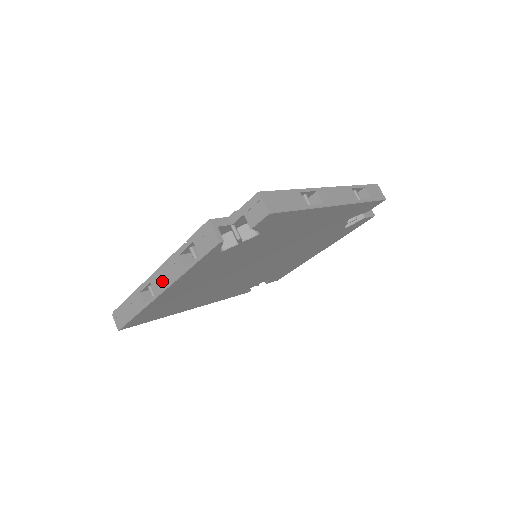
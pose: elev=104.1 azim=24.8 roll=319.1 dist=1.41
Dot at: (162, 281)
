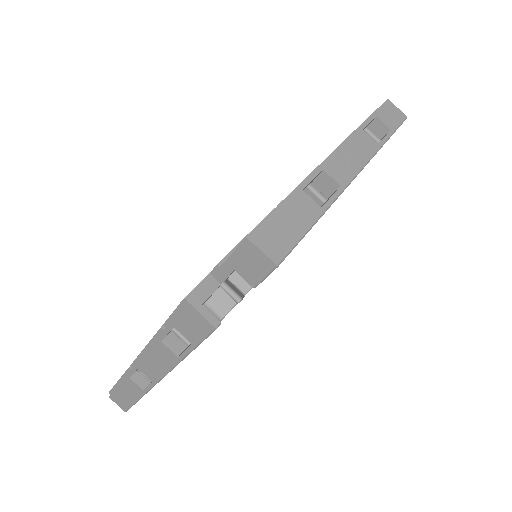
Dot at: (153, 369)
